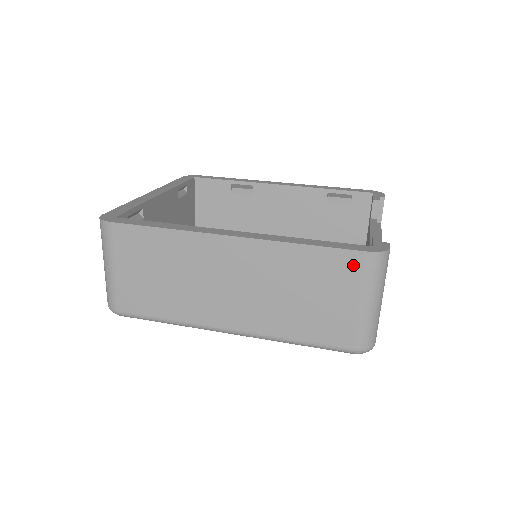
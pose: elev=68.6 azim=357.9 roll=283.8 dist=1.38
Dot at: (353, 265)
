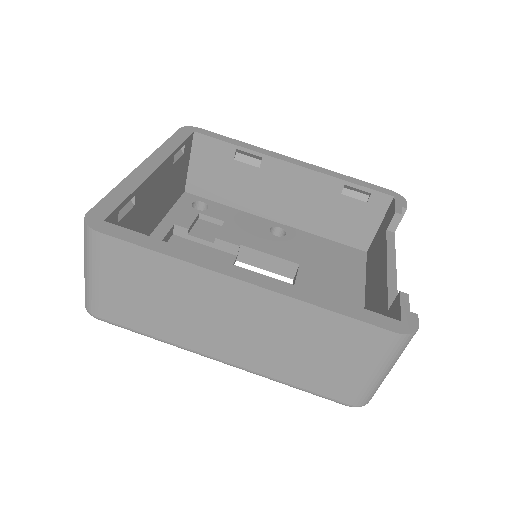
Dot at: (376, 340)
